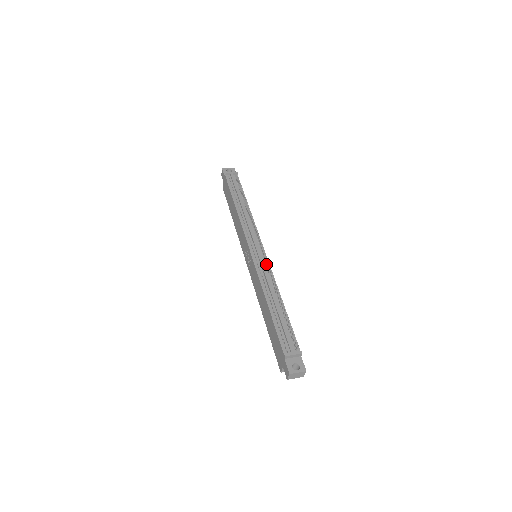
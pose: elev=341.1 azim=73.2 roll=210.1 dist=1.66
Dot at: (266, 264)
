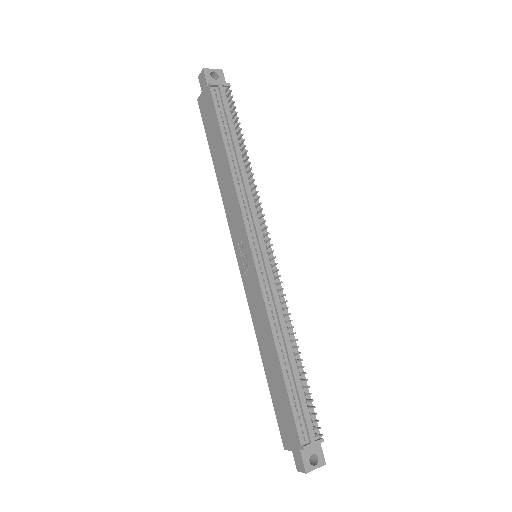
Dot at: (277, 283)
